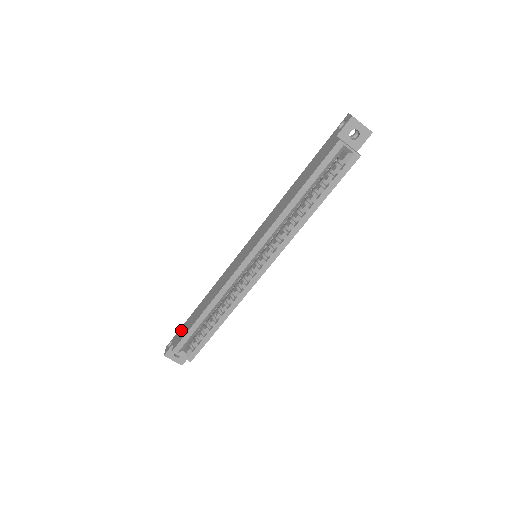
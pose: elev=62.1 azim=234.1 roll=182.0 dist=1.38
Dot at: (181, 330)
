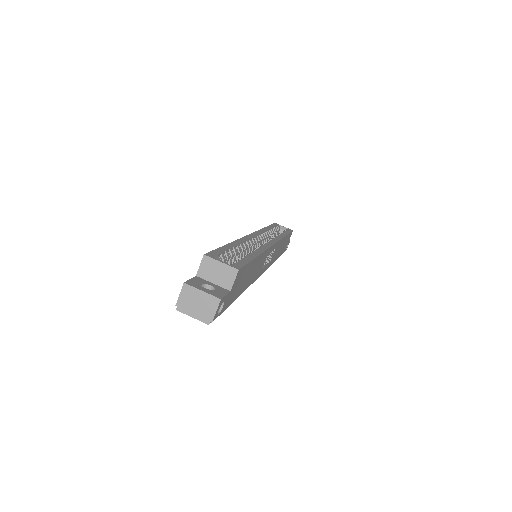
Dot at: occluded
